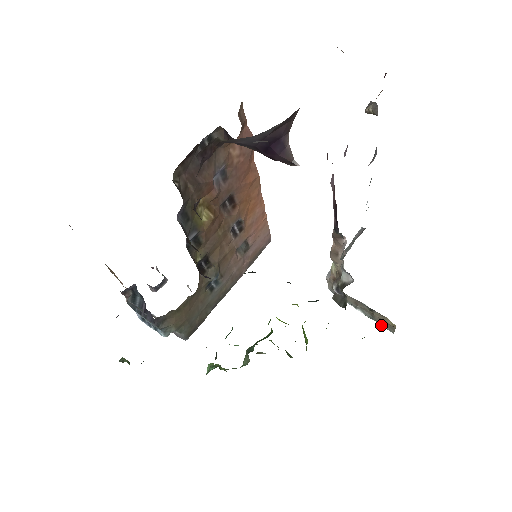
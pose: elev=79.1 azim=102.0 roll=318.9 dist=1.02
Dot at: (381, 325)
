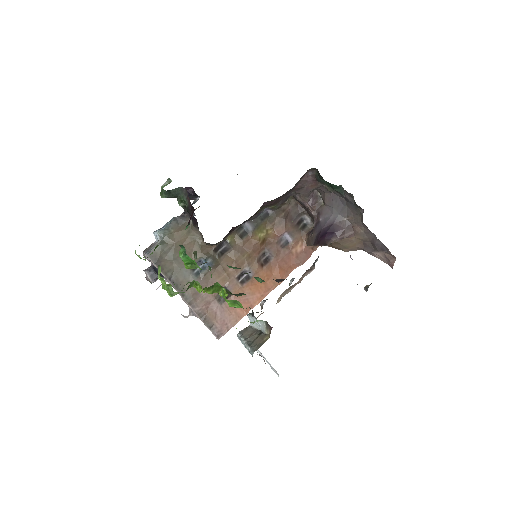
Dot at: (250, 350)
